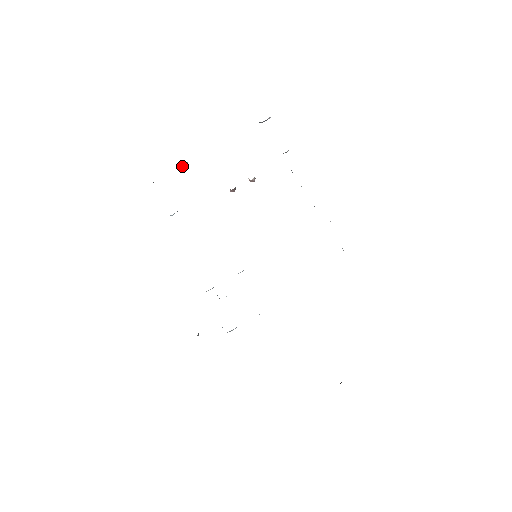
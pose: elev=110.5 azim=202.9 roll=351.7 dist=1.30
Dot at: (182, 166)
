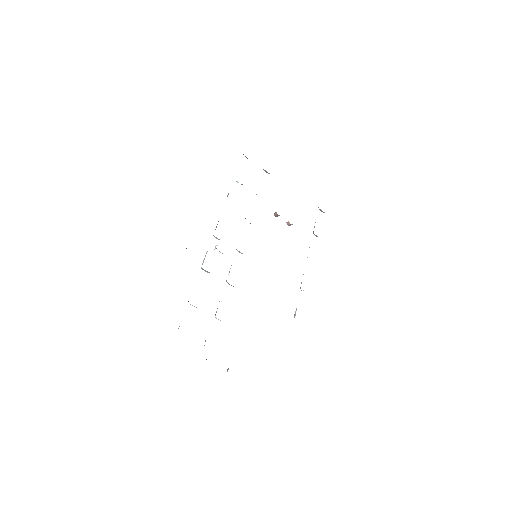
Dot at: occluded
